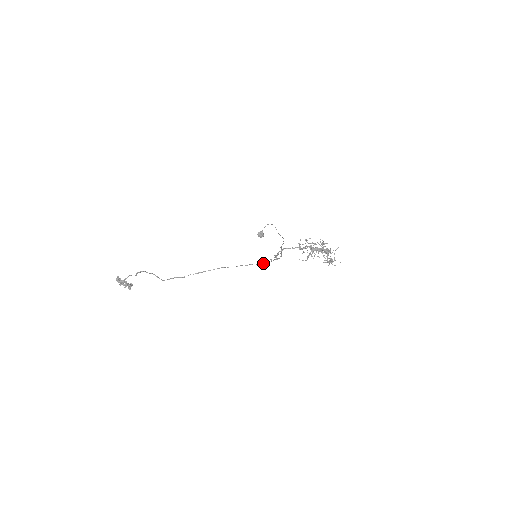
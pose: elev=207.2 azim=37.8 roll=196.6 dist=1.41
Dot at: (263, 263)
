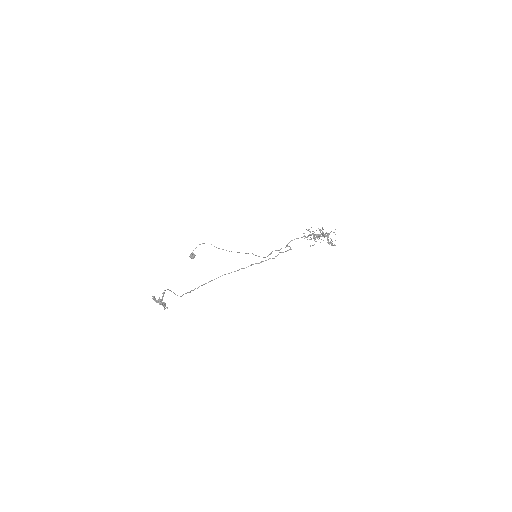
Dot at: (266, 260)
